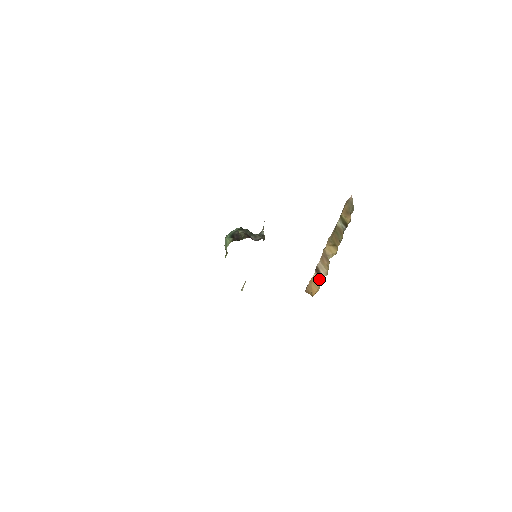
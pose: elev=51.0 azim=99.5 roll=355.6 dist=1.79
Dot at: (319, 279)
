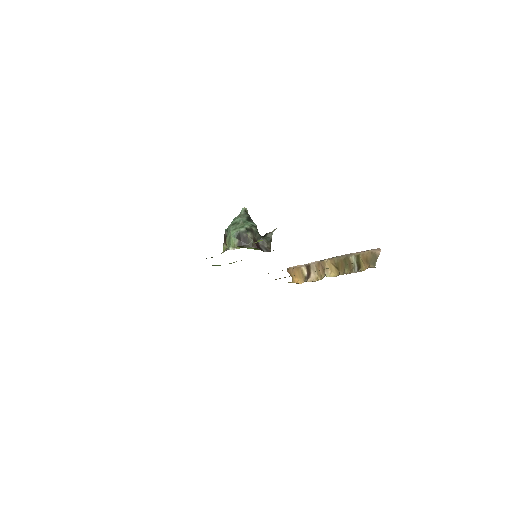
Dot at: (307, 276)
